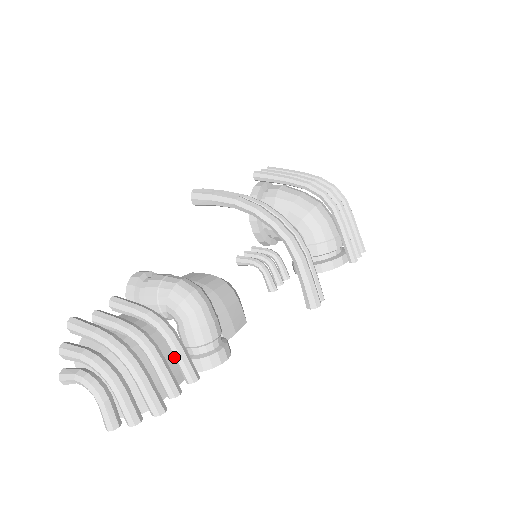
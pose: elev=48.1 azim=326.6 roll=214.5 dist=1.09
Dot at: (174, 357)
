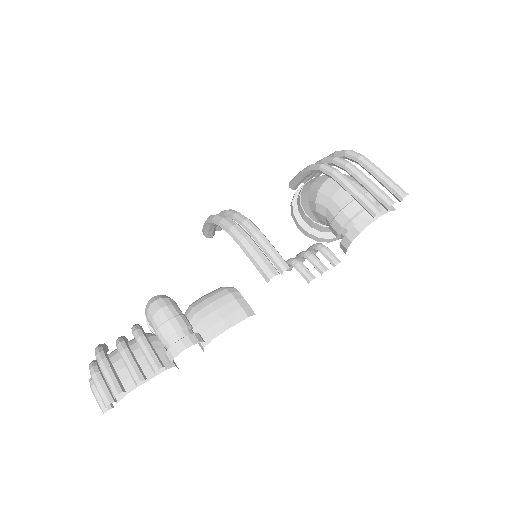
Dot at: (145, 355)
